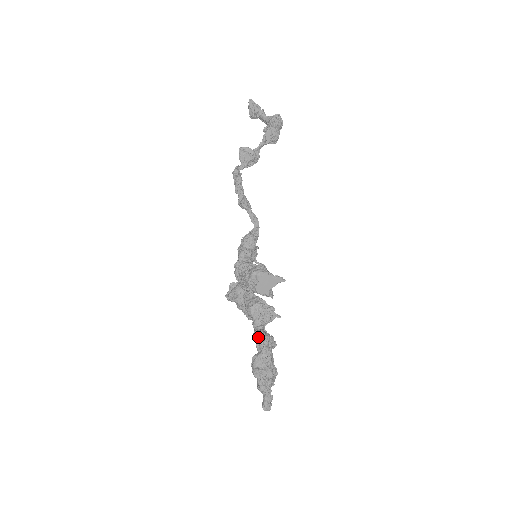
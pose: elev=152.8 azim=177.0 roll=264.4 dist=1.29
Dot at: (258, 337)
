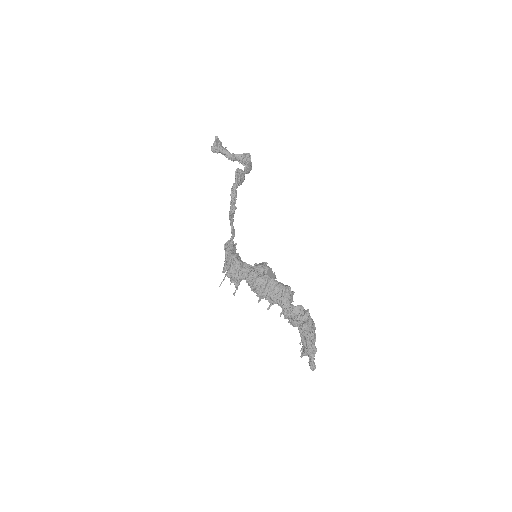
Dot at: (301, 310)
